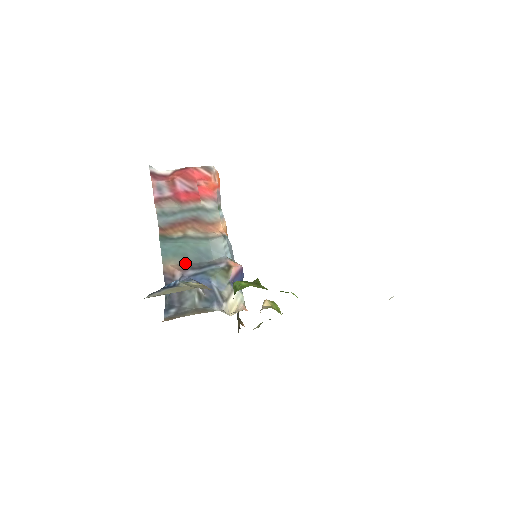
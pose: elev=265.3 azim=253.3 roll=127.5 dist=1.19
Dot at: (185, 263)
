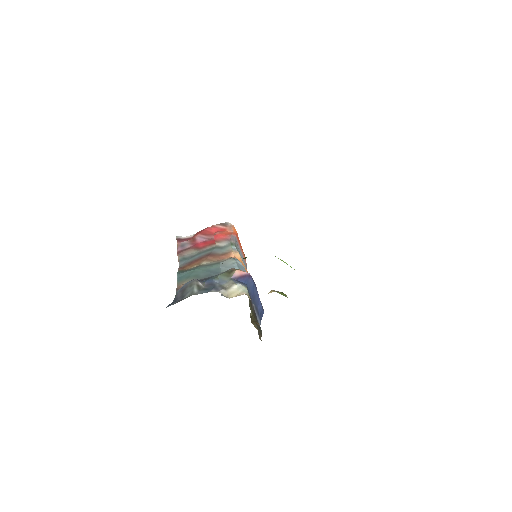
Dot at: occluded
